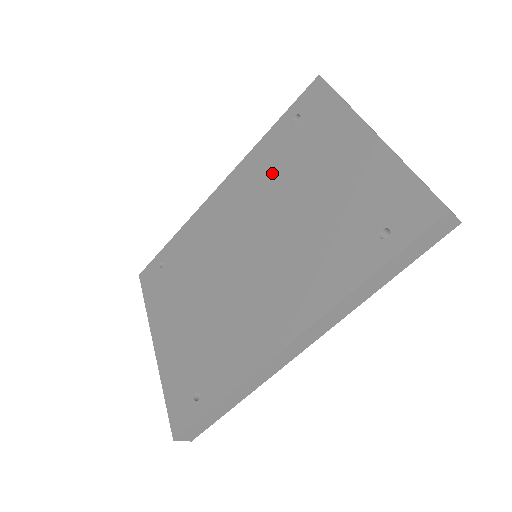
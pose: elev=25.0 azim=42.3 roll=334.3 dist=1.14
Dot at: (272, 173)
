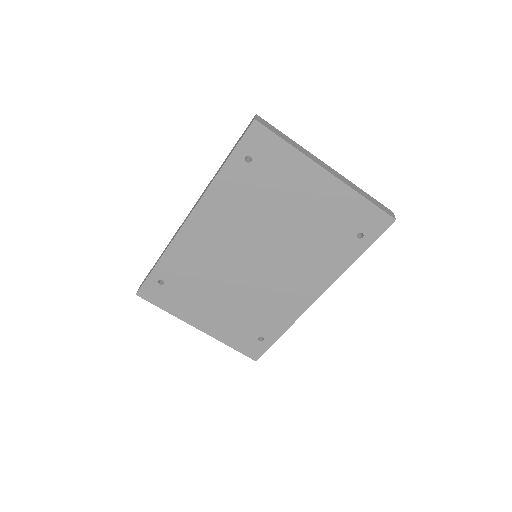
Dot at: (247, 205)
